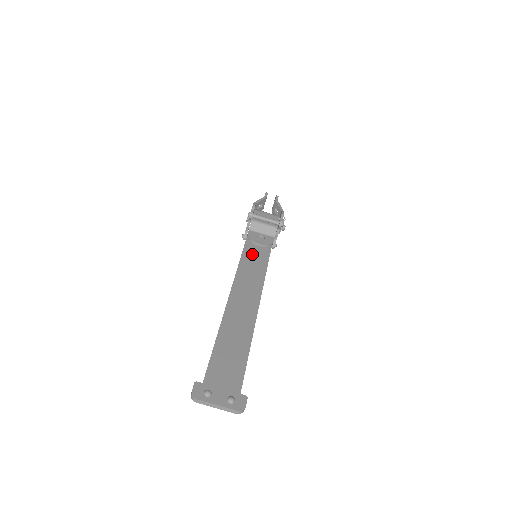
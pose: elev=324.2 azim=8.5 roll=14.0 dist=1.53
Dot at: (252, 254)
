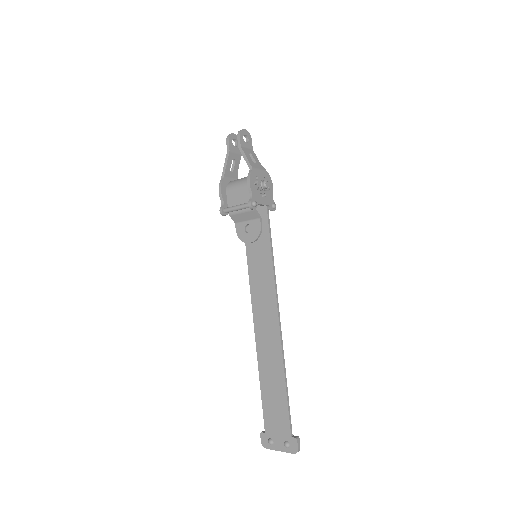
Dot at: (254, 248)
